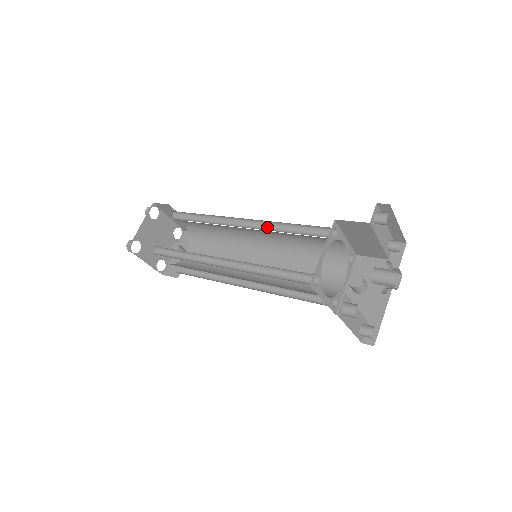
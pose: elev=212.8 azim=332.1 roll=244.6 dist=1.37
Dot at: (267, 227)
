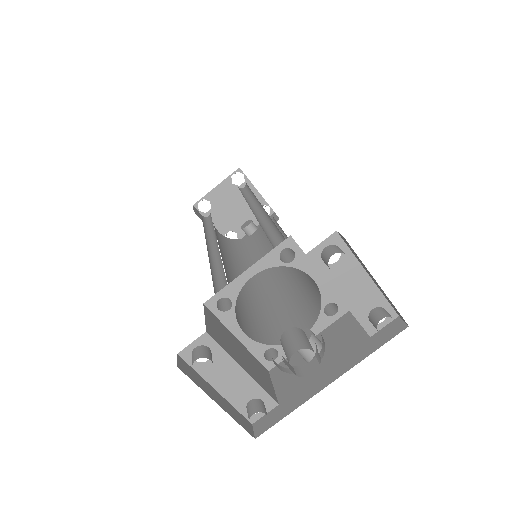
Dot at: (269, 223)
